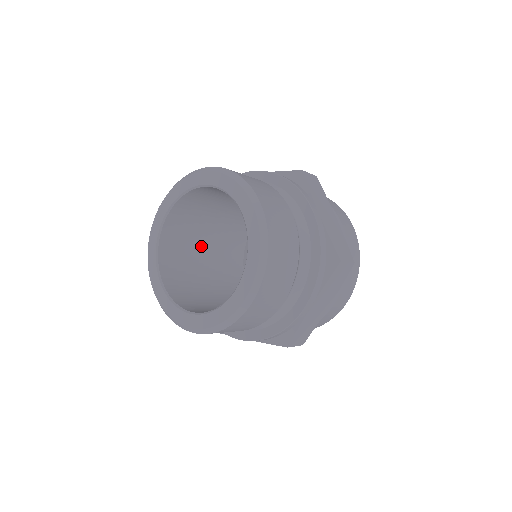
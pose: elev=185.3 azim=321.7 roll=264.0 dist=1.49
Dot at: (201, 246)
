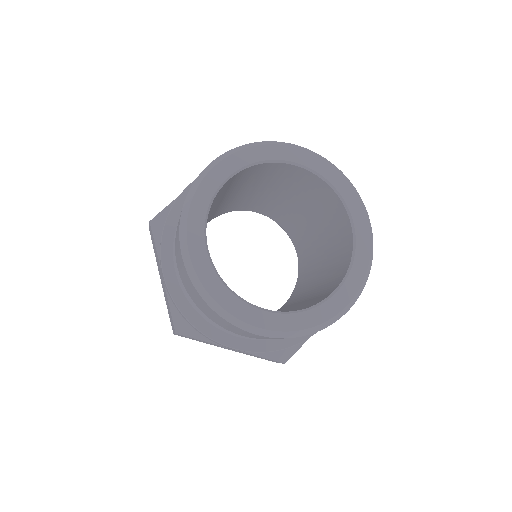
Dot at: occluded
